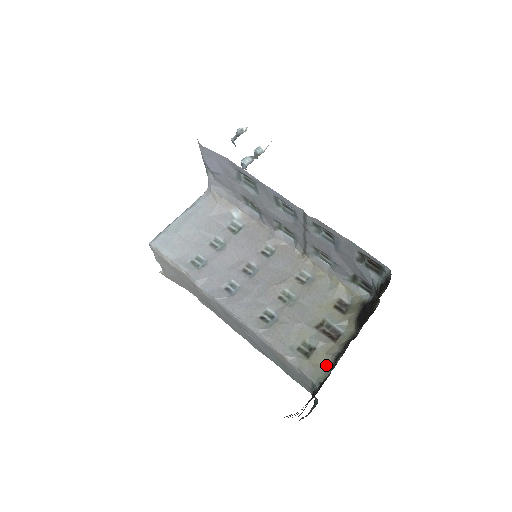
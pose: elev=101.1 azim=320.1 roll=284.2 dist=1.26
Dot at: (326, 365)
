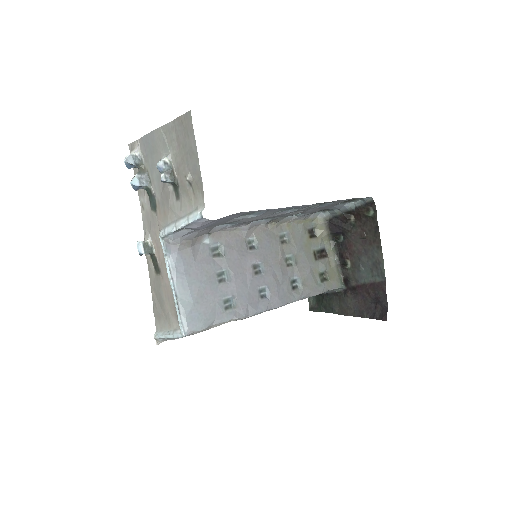
Dot at: (336, 273)
